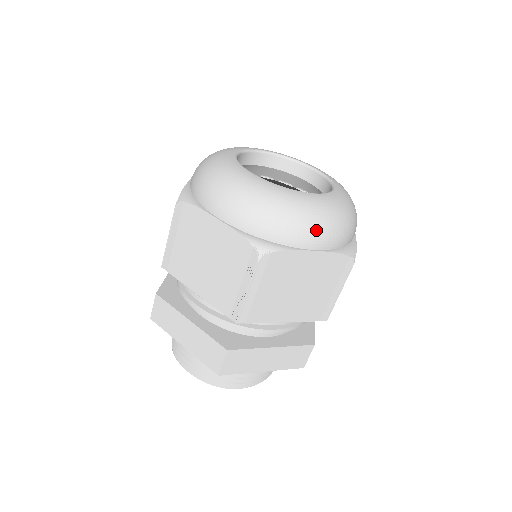
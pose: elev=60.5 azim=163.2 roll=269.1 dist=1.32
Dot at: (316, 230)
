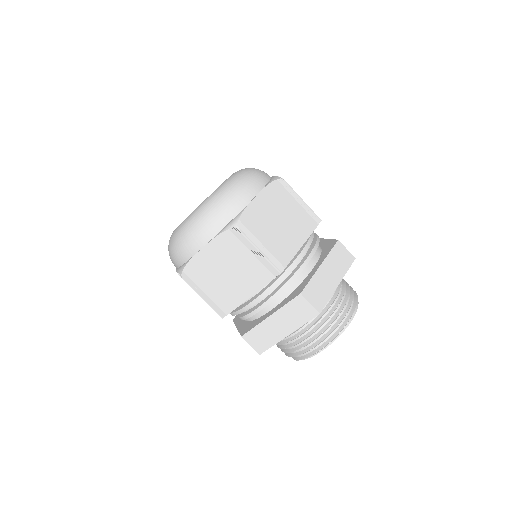
Dot at: (243, 188)
